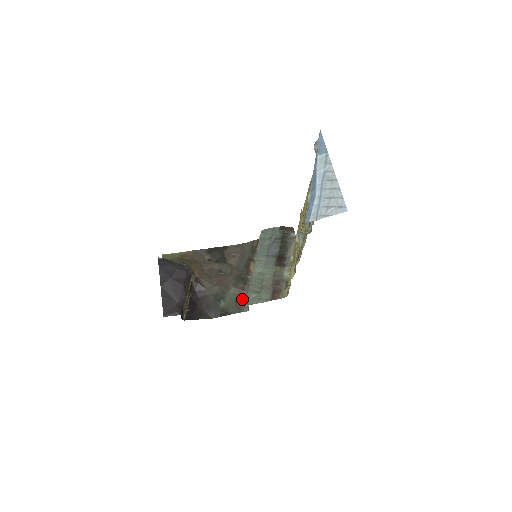
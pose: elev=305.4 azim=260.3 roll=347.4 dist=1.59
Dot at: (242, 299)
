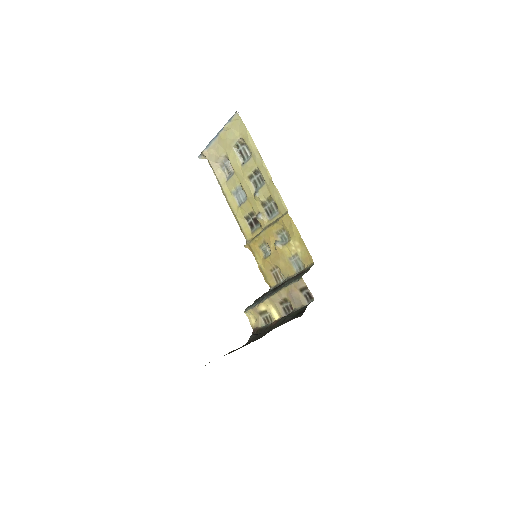
Dot at: occluded
